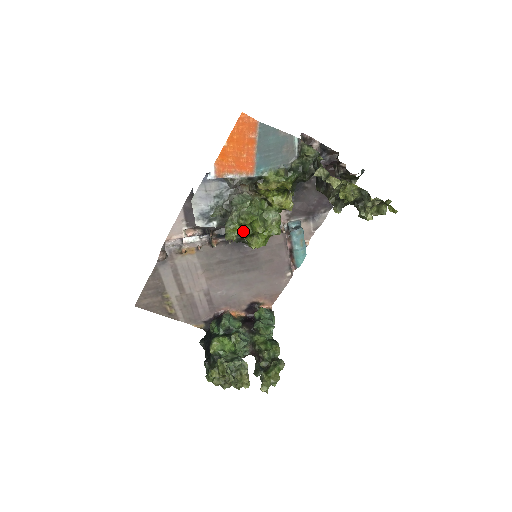
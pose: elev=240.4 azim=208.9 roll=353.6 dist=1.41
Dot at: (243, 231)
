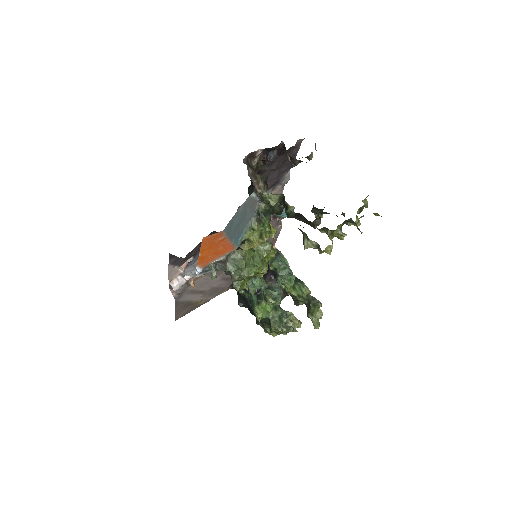
Dot at: occluded
